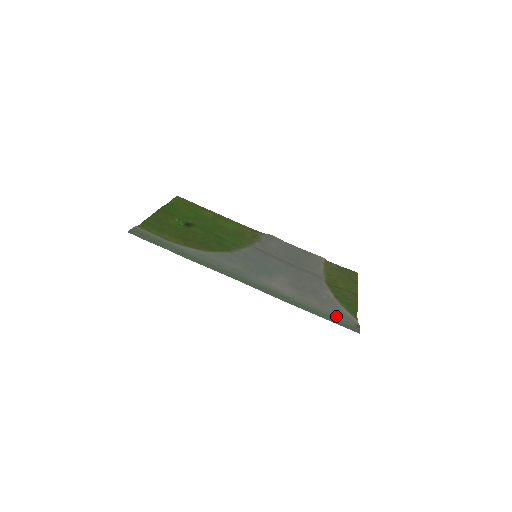
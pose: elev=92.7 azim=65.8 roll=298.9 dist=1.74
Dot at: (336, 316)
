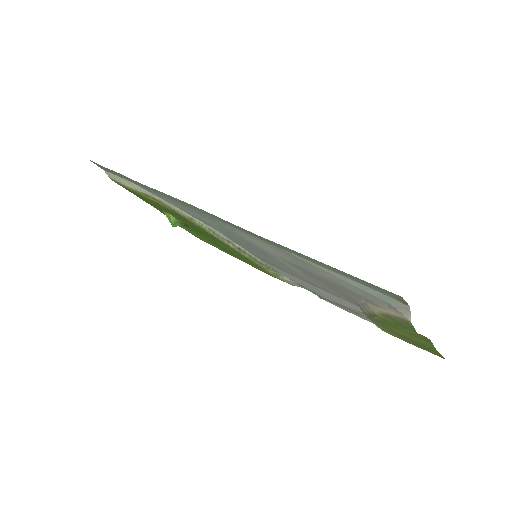
Dot at: (356, 283)
